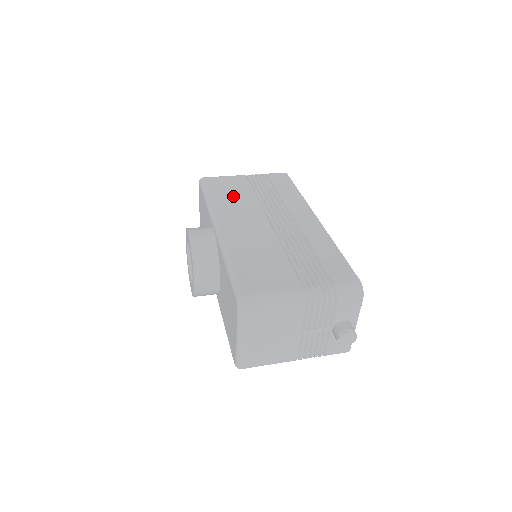
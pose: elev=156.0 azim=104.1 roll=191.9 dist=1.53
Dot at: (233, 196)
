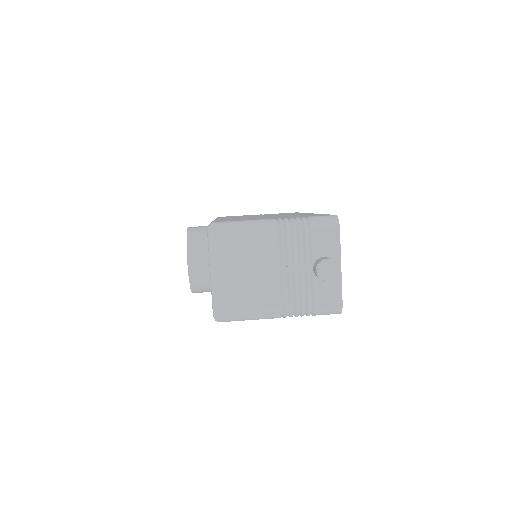
Dot at: (239, 216)
